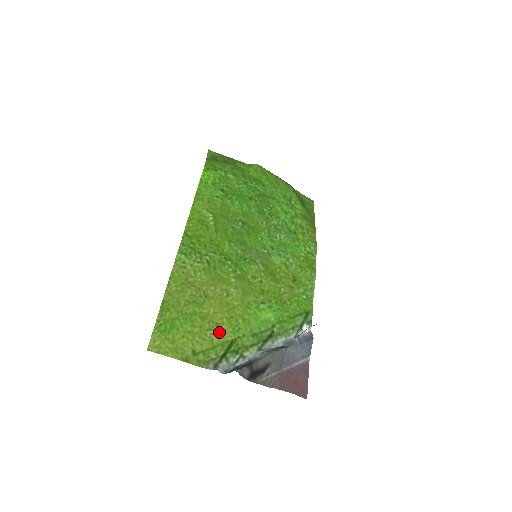
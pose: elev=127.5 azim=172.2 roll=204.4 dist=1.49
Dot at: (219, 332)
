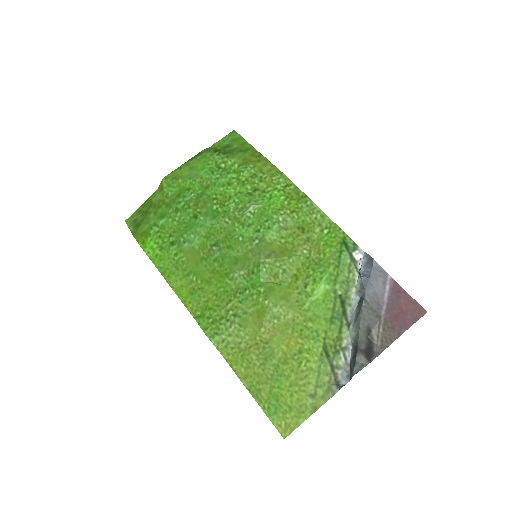
Dot at: (308, 356)
